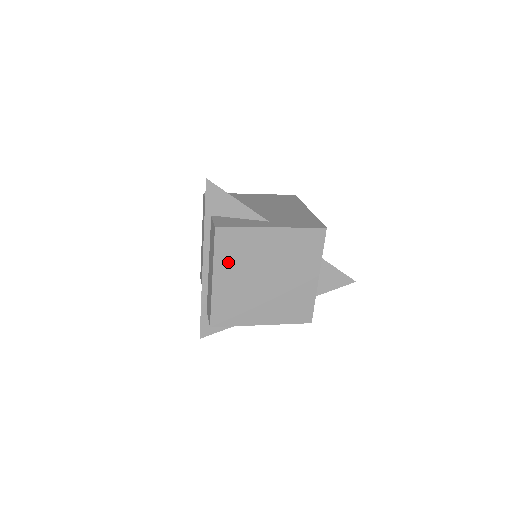
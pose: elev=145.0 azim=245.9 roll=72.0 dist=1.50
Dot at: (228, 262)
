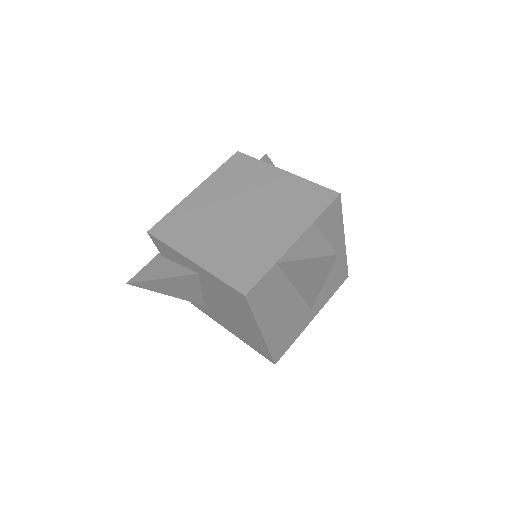
Dot at: (221, 182)
